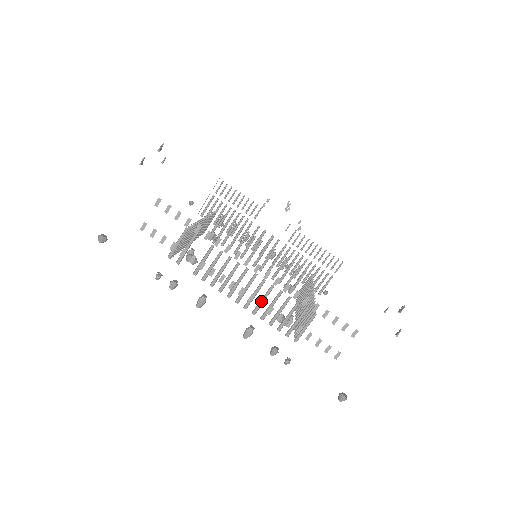
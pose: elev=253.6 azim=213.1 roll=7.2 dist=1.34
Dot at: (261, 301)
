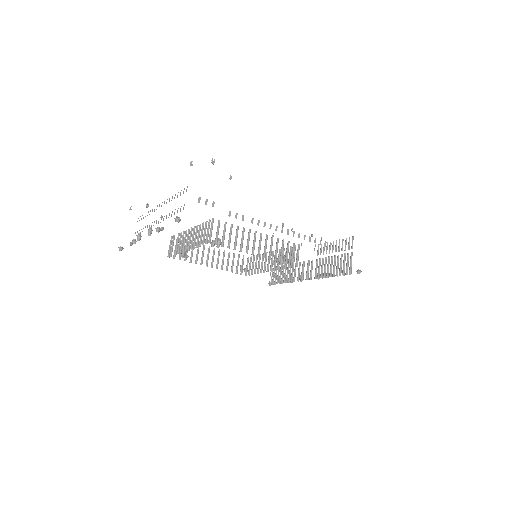
Dot at: (161, 218)
